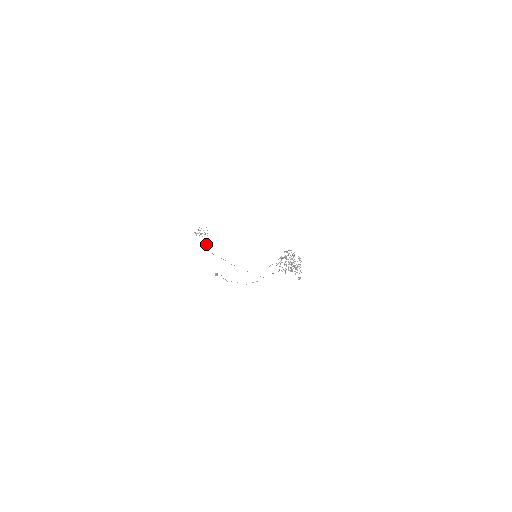
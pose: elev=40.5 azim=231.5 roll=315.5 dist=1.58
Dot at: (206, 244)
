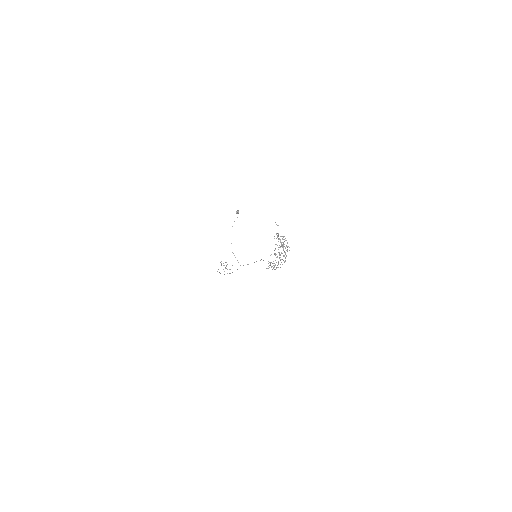
Dot at: occluded
